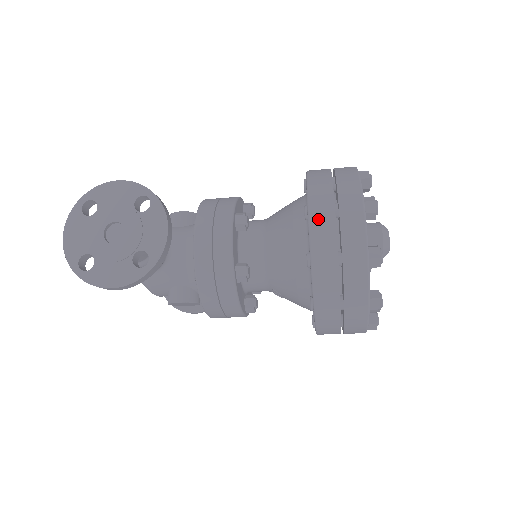
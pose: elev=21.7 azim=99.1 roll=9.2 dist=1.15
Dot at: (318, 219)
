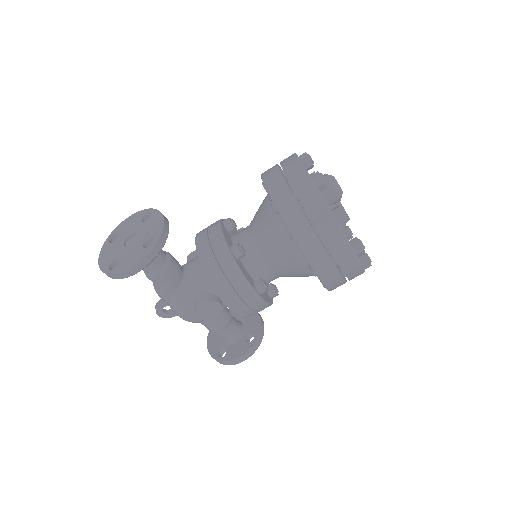
Dot at: (269, 178)
